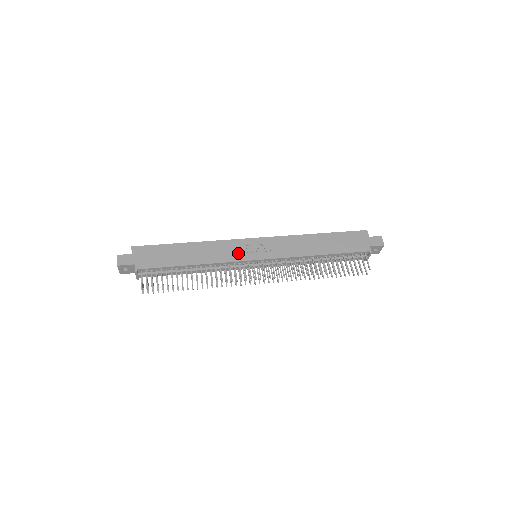
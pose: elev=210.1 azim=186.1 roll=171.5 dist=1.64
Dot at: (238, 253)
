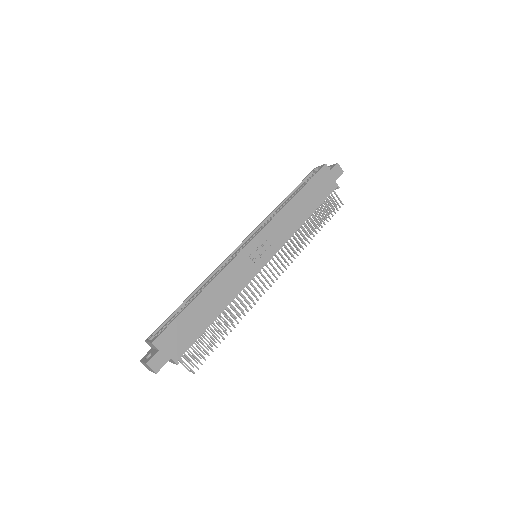
Dot at: (248, 270)
